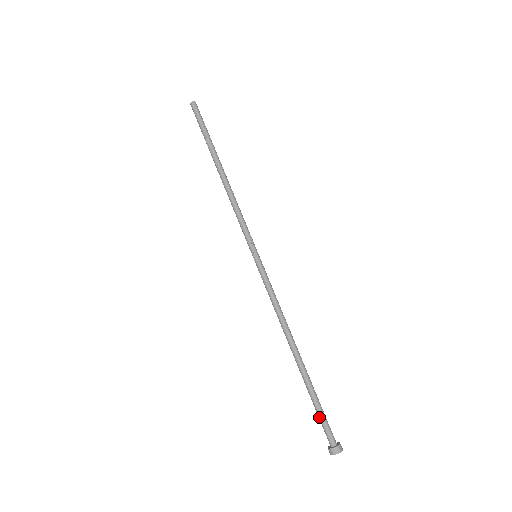
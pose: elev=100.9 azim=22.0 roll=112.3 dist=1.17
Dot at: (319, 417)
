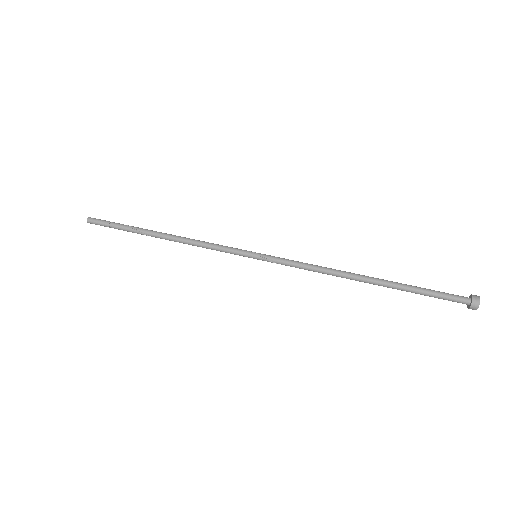
Dot at: (437, 292)
